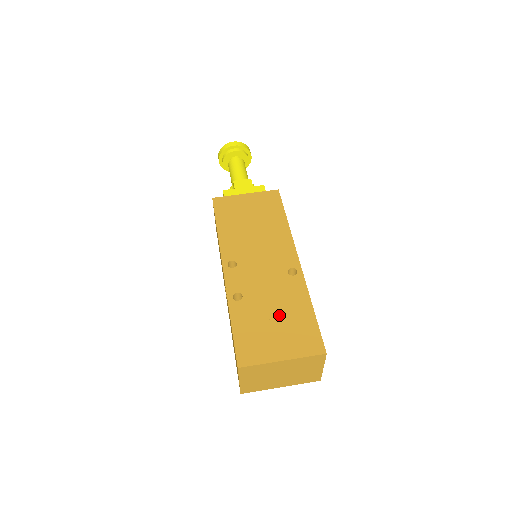
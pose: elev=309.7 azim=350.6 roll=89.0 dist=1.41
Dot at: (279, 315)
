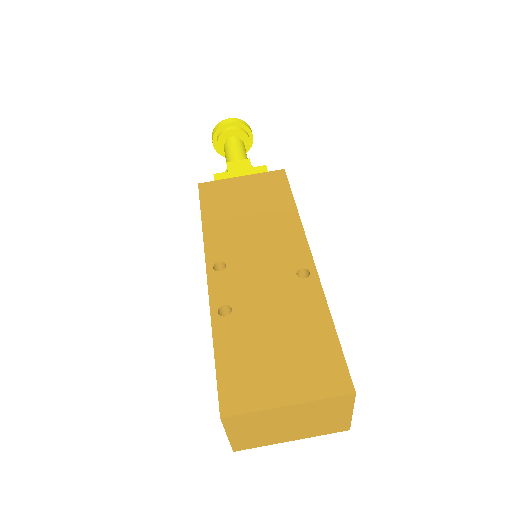
Dot at: (283, 335)
